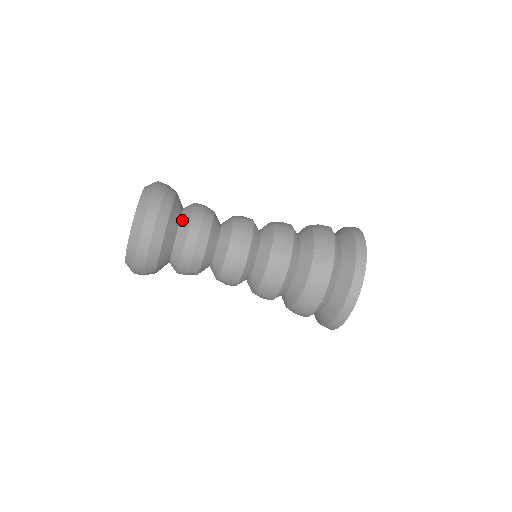
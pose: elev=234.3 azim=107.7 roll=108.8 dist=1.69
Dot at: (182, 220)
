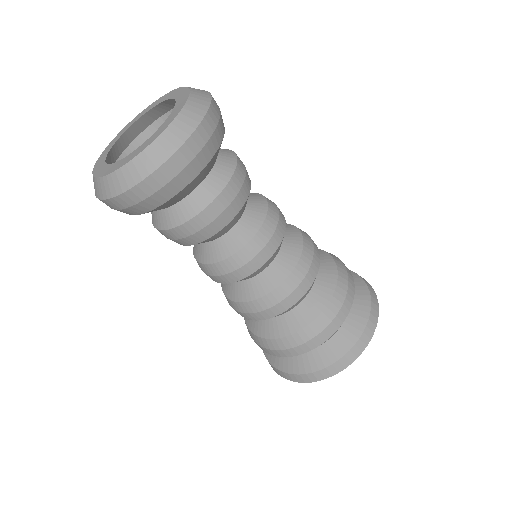
Dot at: (220, 150)
